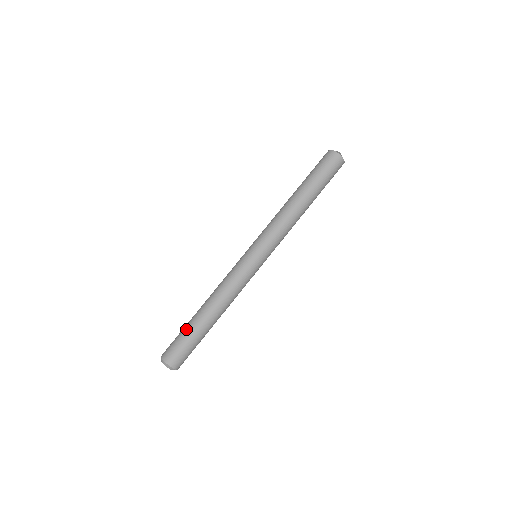
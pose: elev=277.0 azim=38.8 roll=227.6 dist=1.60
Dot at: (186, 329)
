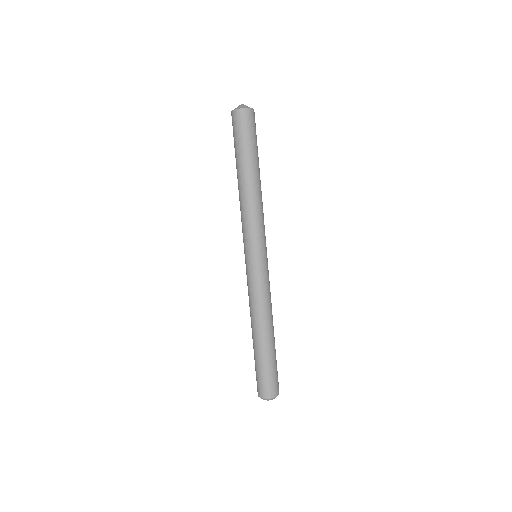
Dot at: (263, 362)
